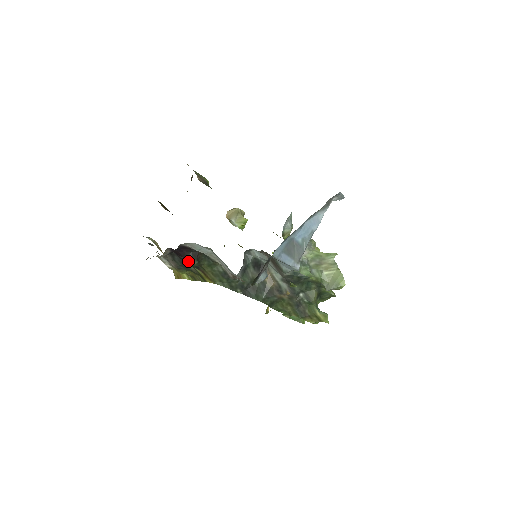
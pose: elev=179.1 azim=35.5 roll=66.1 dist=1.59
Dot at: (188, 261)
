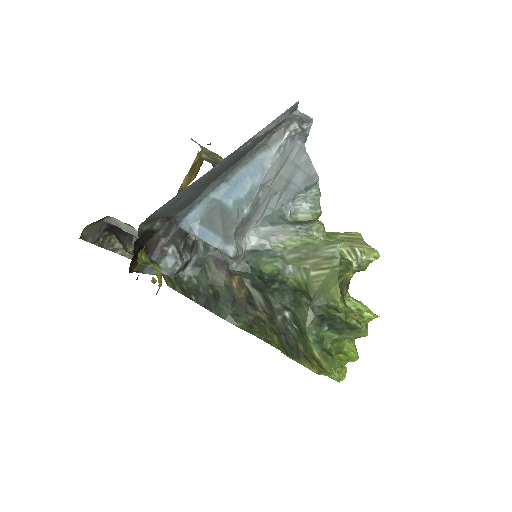
Dot at: (124, 248)
